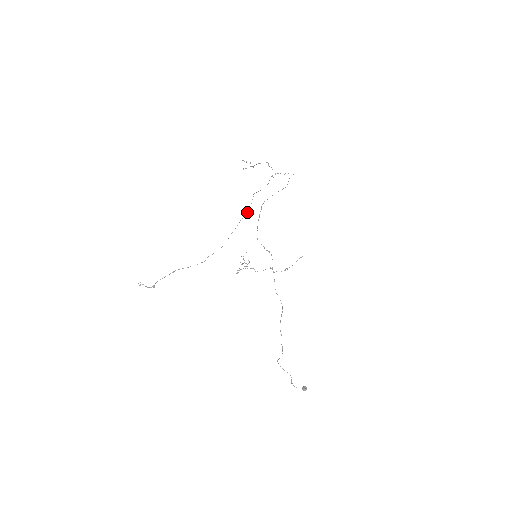
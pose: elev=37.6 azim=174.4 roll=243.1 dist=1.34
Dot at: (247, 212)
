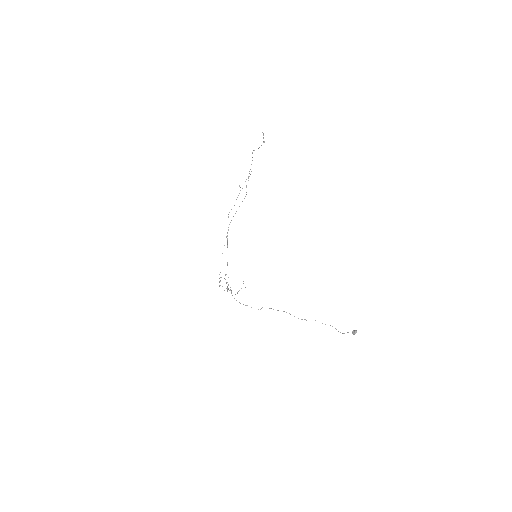
Dot at: occluded
